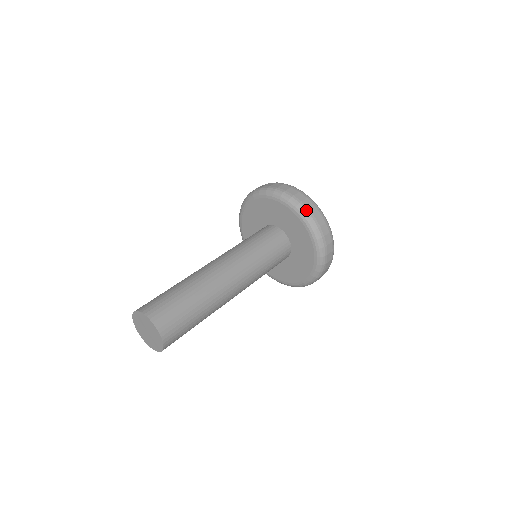
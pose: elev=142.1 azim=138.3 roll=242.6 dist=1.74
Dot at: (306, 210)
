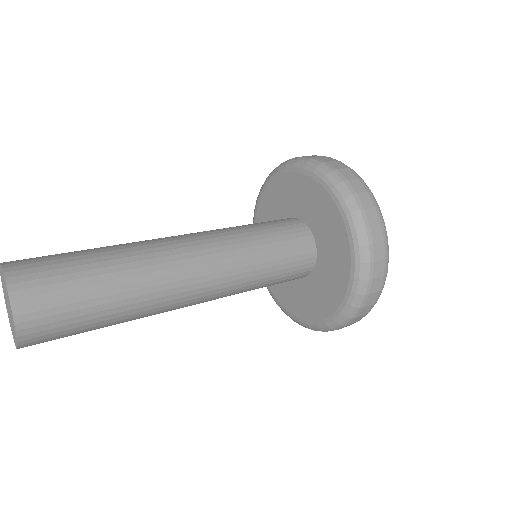
Dot at: (310, 158)
